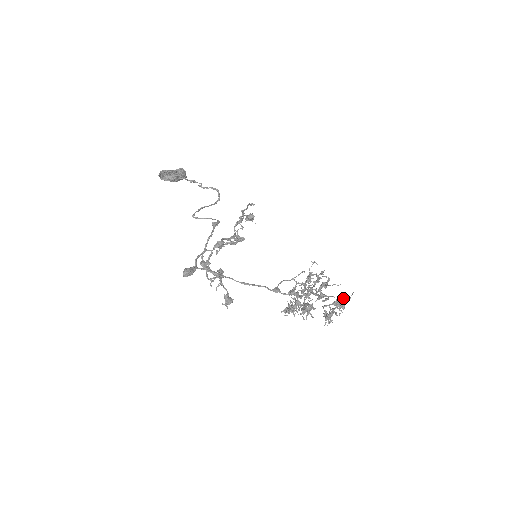
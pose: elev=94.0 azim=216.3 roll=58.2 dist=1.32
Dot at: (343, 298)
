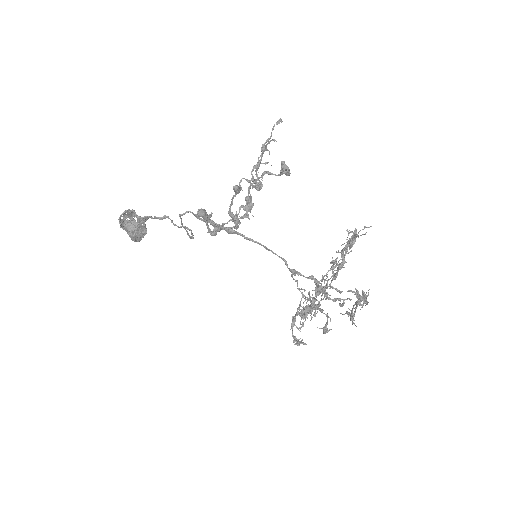
Dot at: (362, 291)
